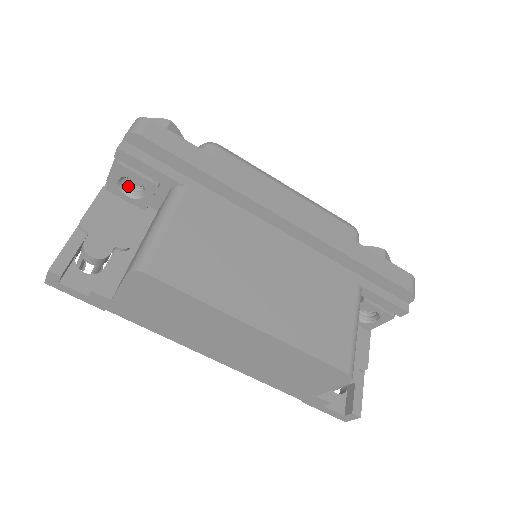
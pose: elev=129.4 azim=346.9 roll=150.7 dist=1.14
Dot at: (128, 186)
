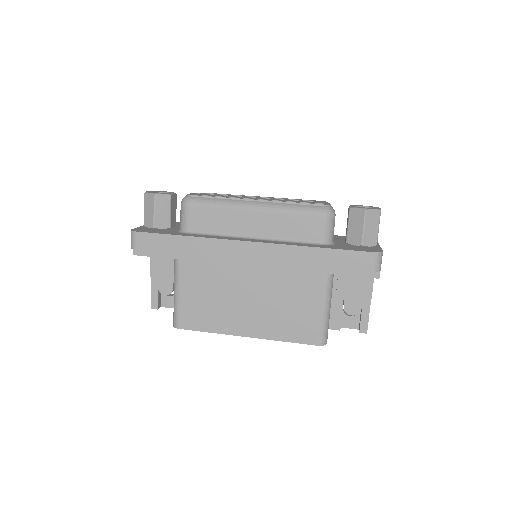
Dot at: occluded
